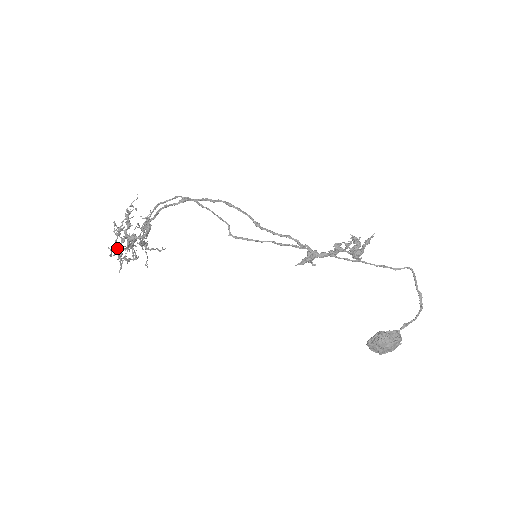
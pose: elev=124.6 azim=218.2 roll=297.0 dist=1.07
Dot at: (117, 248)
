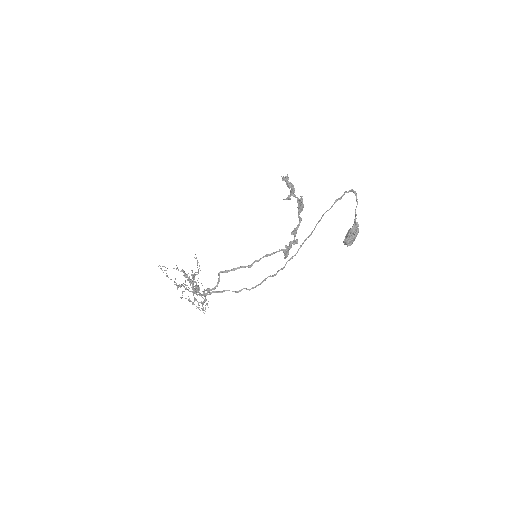
Dot at: (203, 310)
